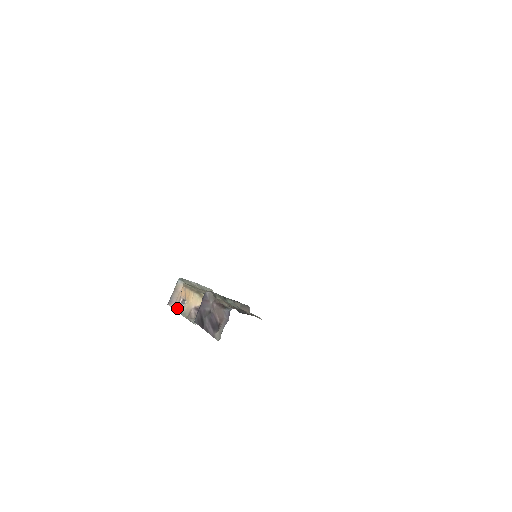
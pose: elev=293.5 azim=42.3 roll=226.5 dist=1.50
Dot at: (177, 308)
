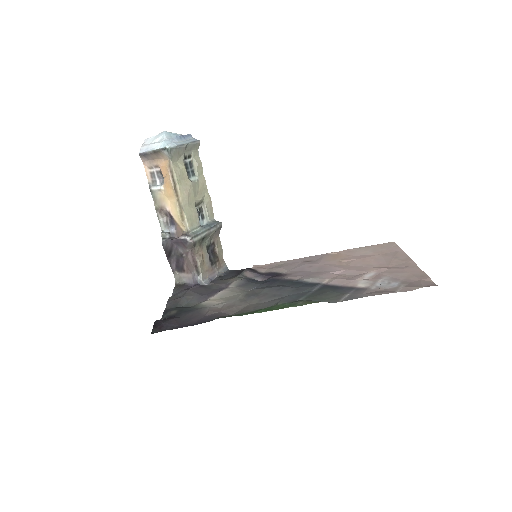
Dot at: (149, 171)
